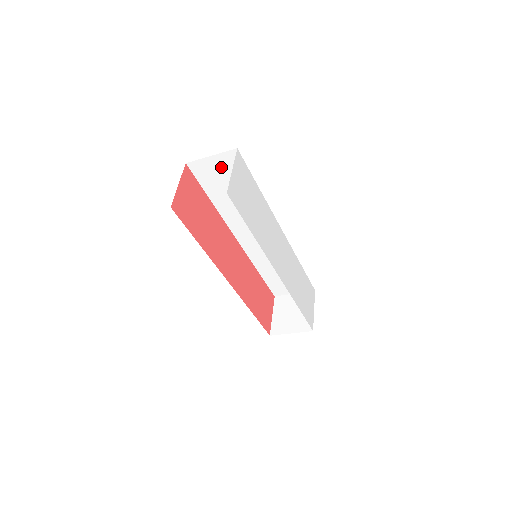
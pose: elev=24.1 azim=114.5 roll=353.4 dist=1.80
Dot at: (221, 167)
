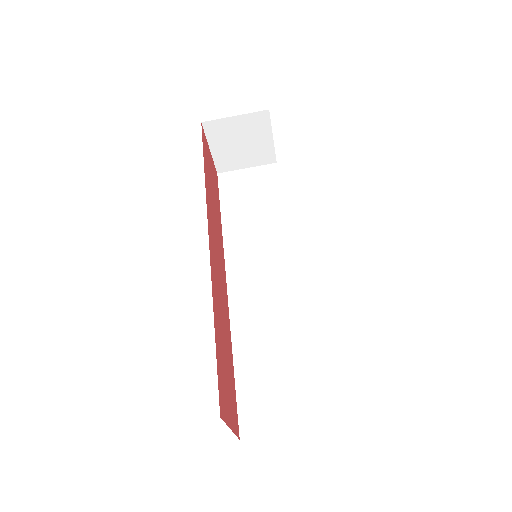
Dot at: (252, 180)
